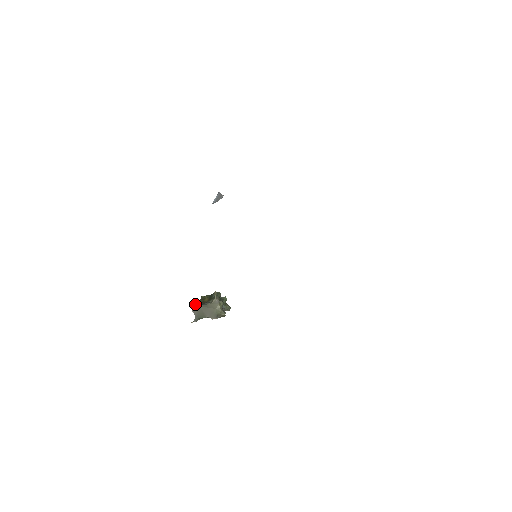
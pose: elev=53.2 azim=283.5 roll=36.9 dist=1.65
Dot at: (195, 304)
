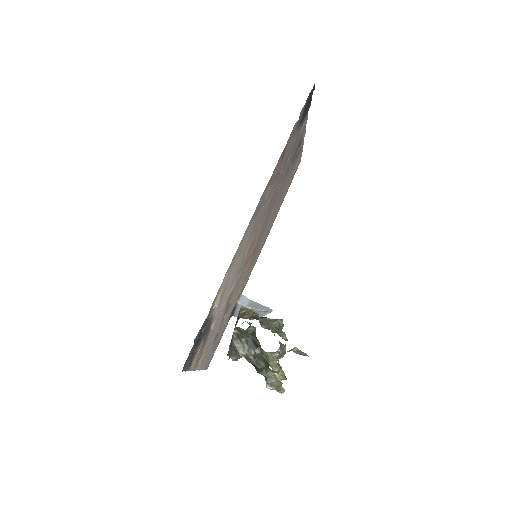
Dot at: (229, 349)
